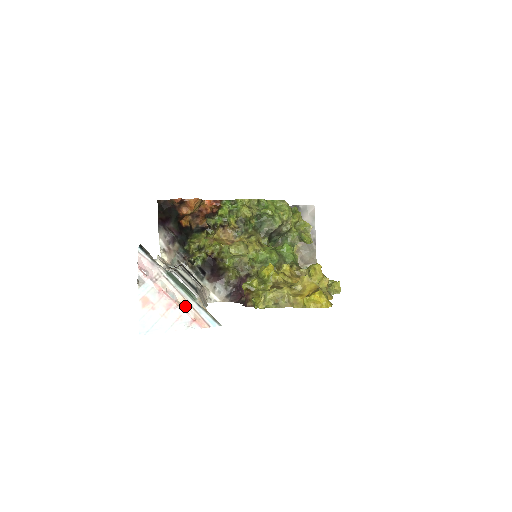
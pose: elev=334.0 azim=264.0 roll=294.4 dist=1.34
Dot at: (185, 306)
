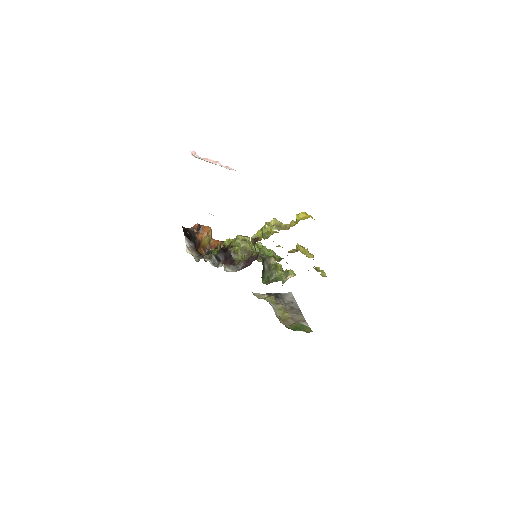
Dot at: (221, 165)
